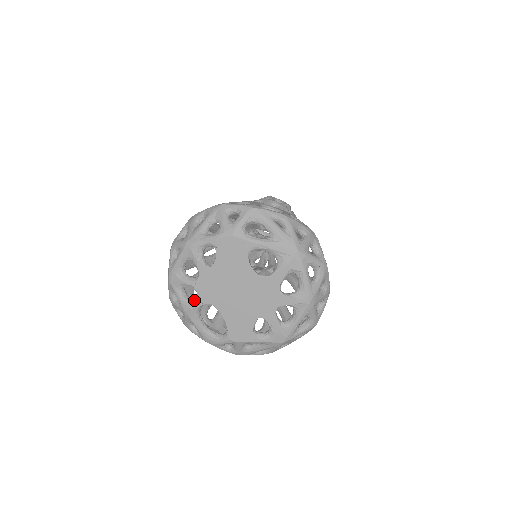
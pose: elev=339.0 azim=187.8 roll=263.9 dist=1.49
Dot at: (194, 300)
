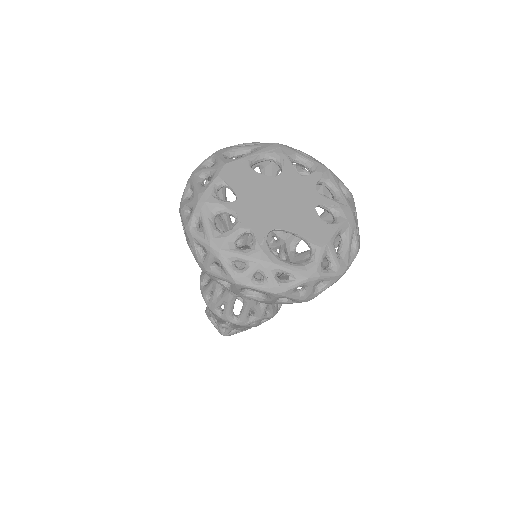
Dot at: (256, 239)
